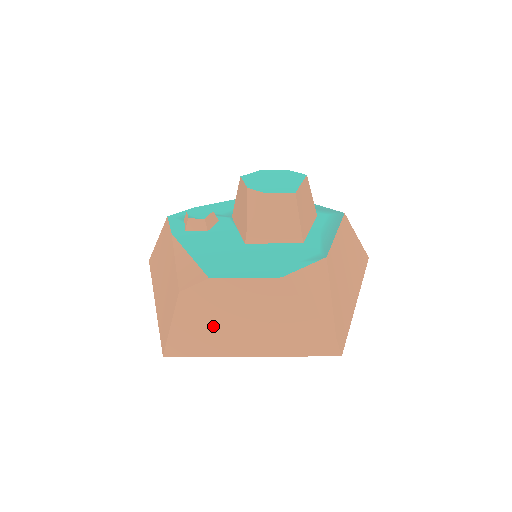
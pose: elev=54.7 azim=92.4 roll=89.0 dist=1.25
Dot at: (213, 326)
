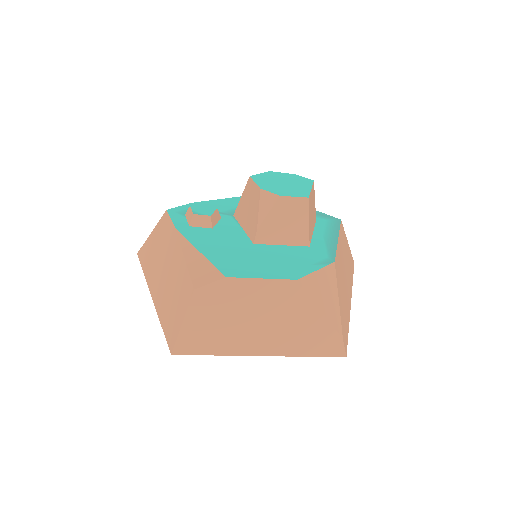
Dot at: (226, 325)
